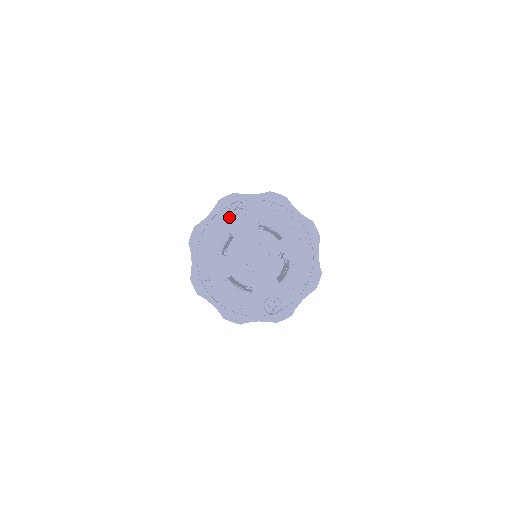
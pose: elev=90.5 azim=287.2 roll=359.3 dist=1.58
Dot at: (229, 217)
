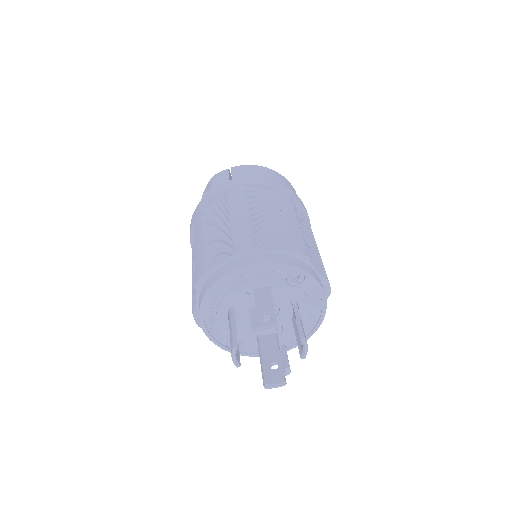
Dot at: (285, 277)
